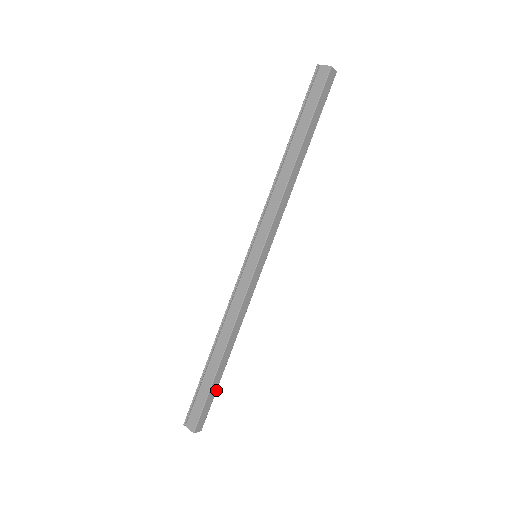
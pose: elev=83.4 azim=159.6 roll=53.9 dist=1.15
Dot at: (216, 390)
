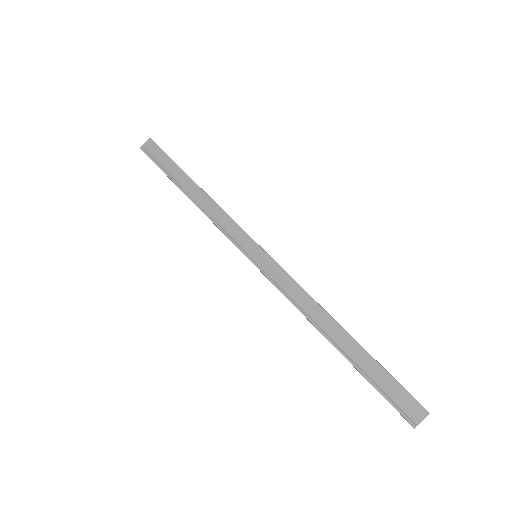
Dot at: occluded
